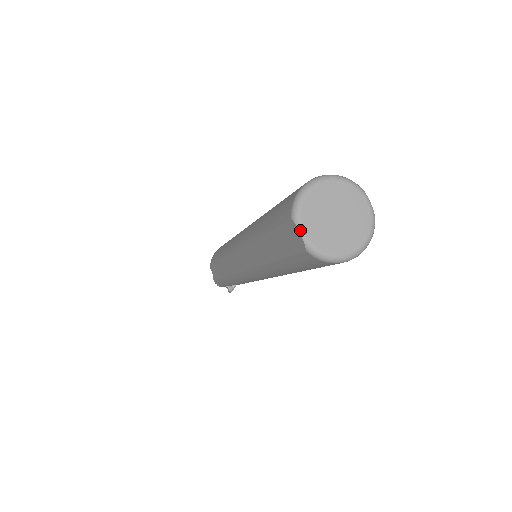
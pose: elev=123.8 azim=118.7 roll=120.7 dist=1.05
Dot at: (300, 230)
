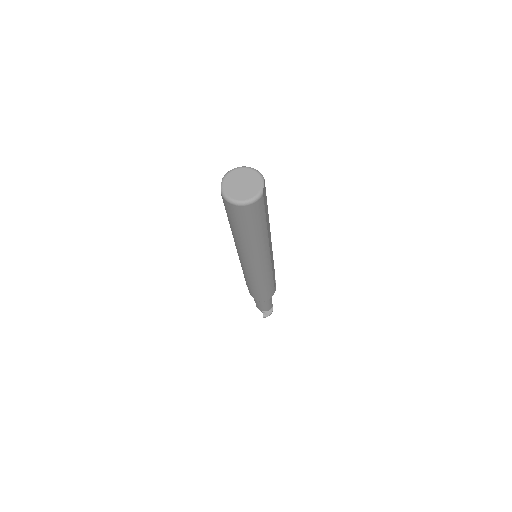
Dot at: (222, 182)
